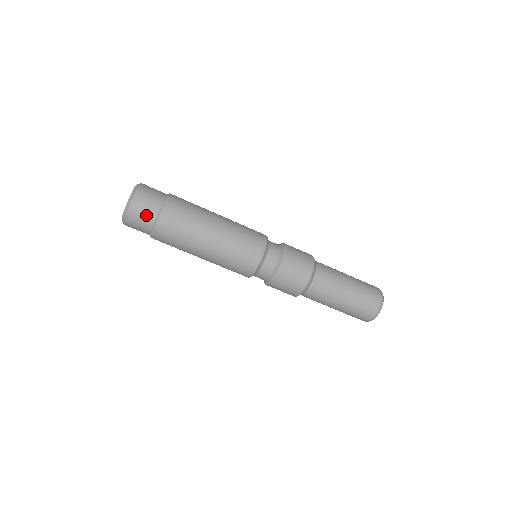
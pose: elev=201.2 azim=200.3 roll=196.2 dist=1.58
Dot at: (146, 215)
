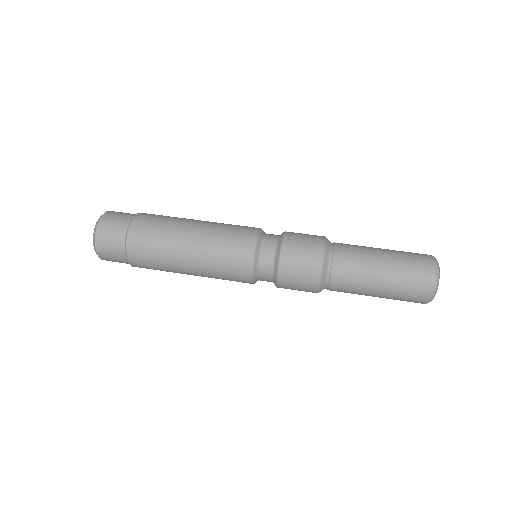
Dot at: (118, 261)
